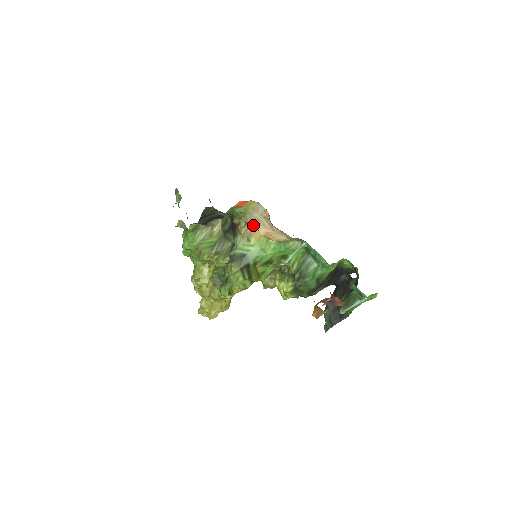
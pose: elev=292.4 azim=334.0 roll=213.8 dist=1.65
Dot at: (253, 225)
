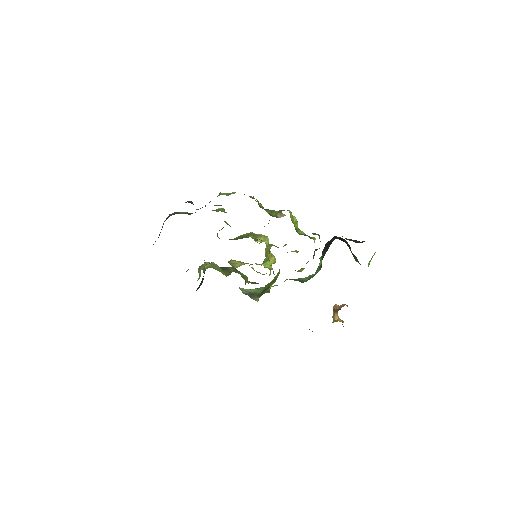
Dot at: occluded
